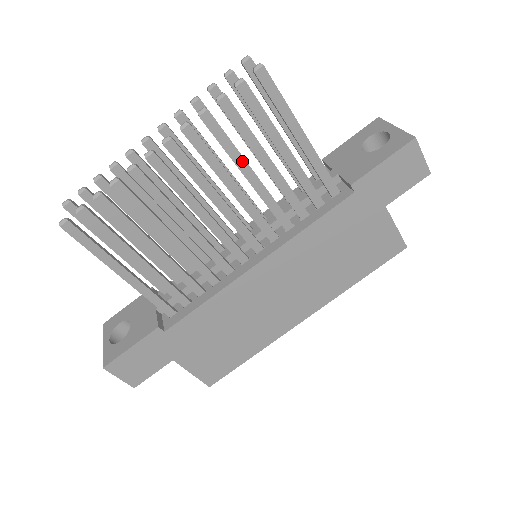
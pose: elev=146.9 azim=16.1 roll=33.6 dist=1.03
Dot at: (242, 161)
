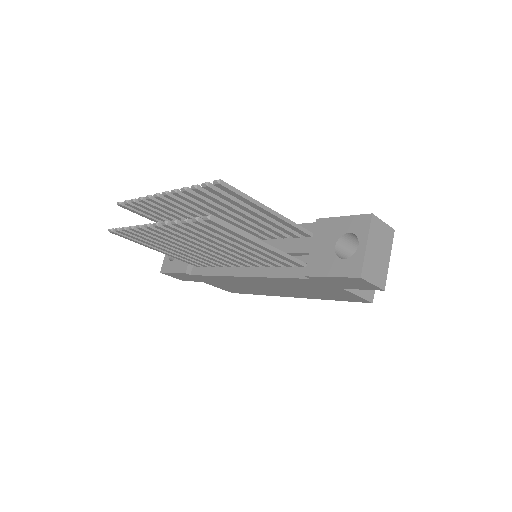
Dot at: (215, 242)
